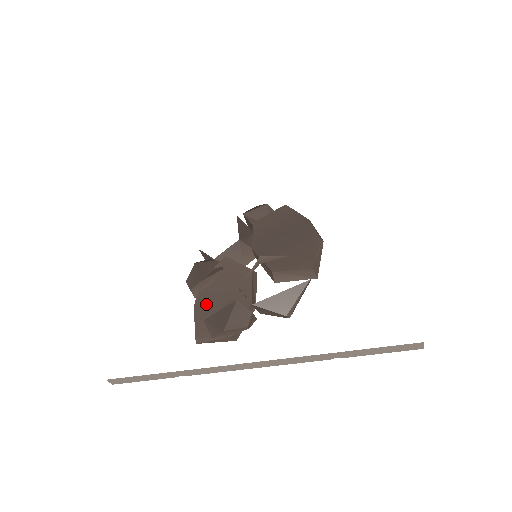
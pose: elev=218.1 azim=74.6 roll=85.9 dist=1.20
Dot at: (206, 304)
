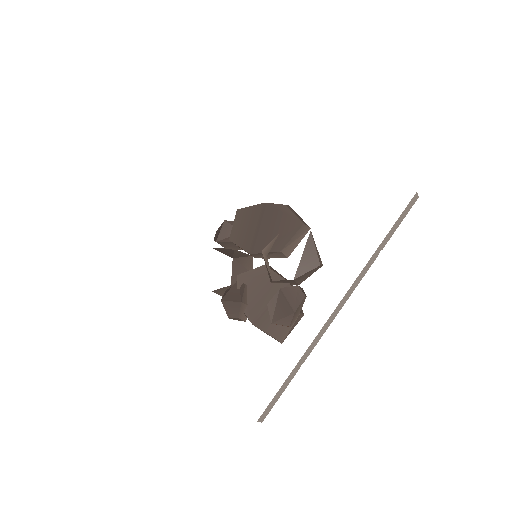
Dot at: (260, 315)
